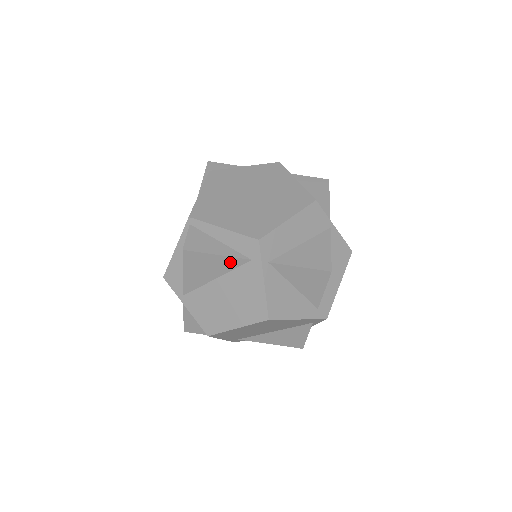
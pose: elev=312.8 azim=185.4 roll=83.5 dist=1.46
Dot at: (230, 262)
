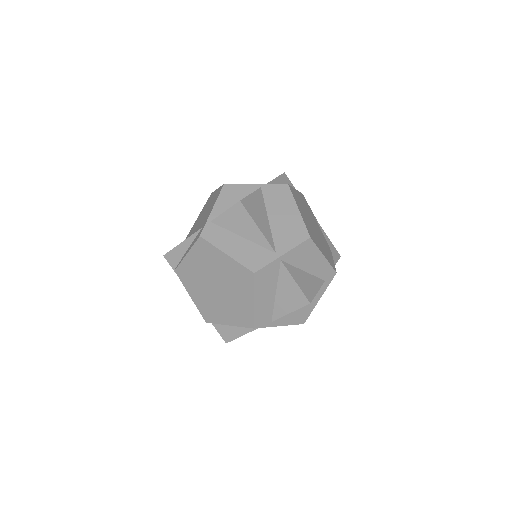
Dot at: occluded
